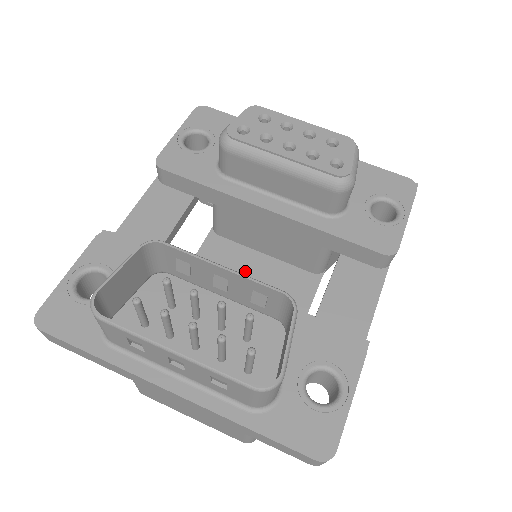
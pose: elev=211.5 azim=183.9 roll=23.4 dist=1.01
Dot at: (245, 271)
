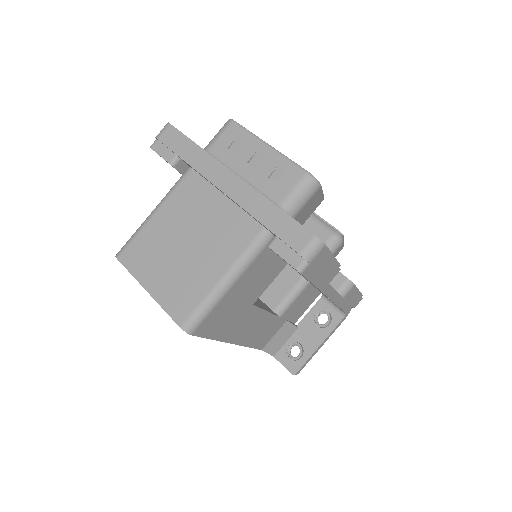
Dot at: occluded
